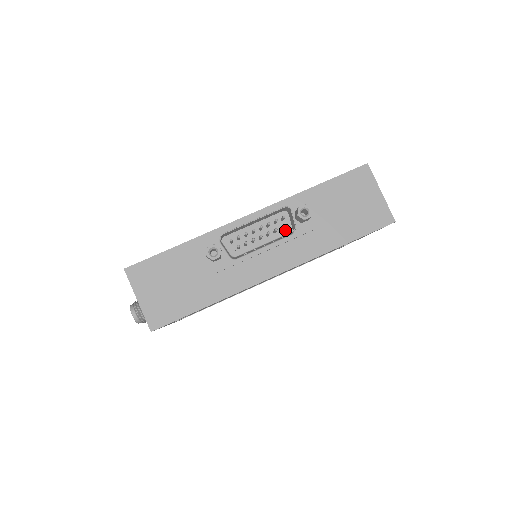
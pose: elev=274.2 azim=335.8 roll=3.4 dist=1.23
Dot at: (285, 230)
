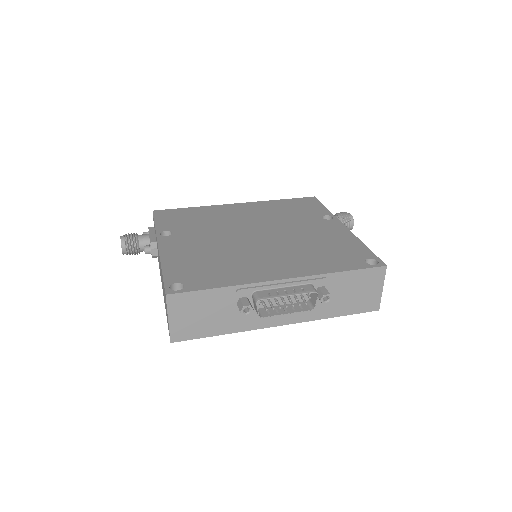
Dot at: occluded
